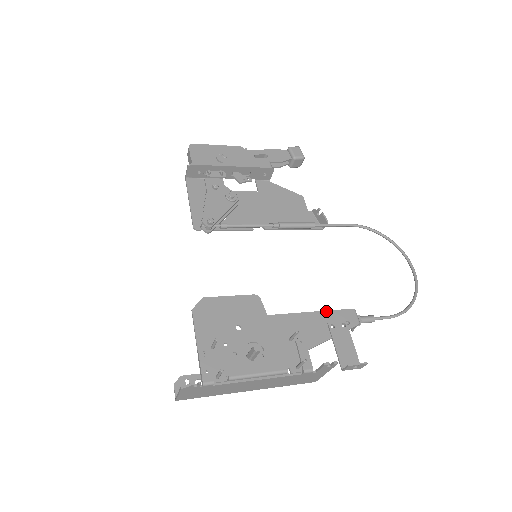
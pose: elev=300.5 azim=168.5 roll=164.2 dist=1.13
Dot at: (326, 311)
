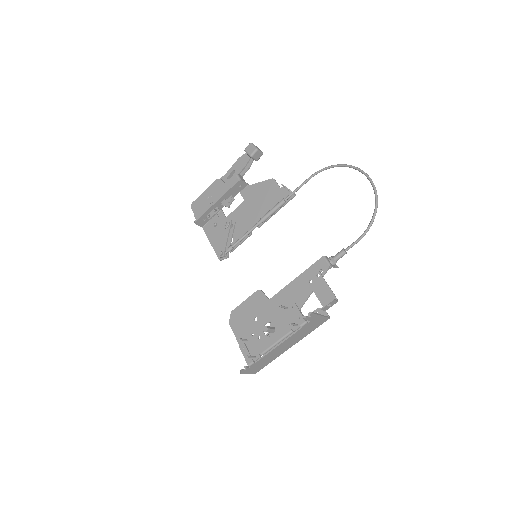
Dot at: (304, 272)
